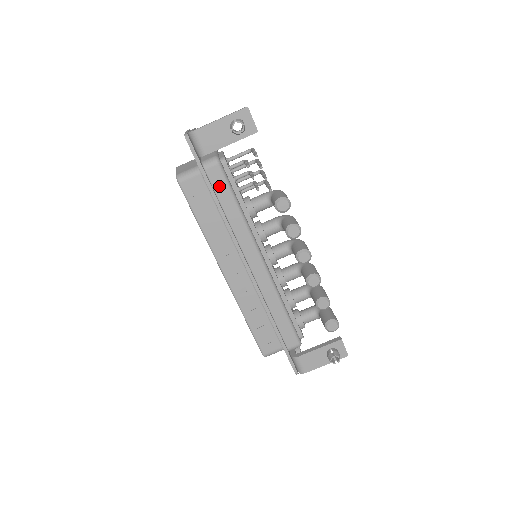
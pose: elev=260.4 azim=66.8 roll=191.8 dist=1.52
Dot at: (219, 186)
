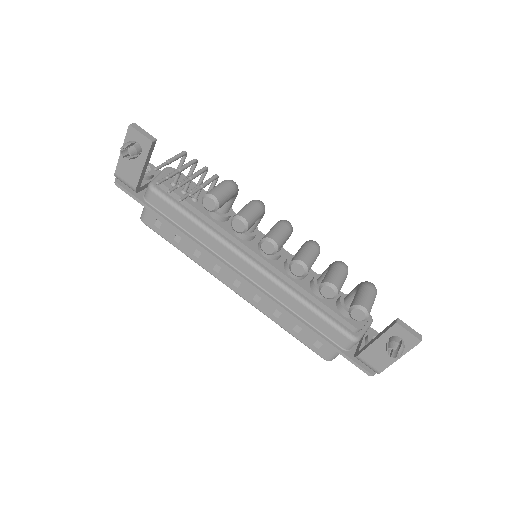
Dot at: (166, 210)
